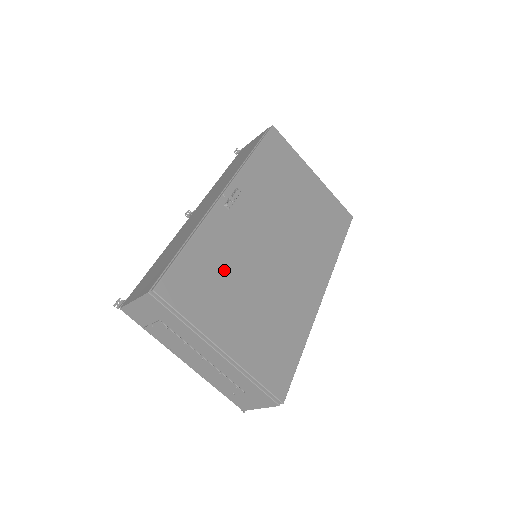
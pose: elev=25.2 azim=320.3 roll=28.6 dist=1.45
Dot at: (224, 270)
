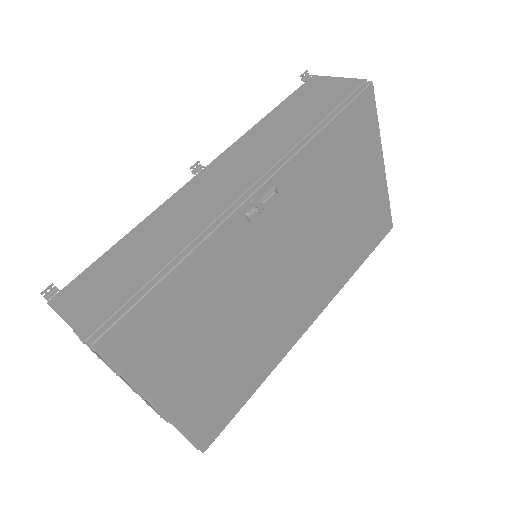
Dot at: (204, 308)
